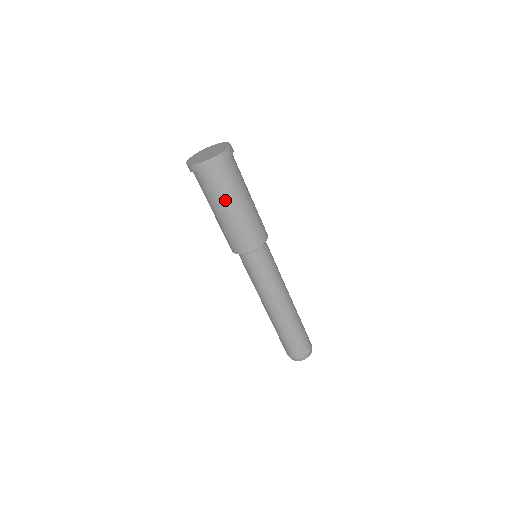
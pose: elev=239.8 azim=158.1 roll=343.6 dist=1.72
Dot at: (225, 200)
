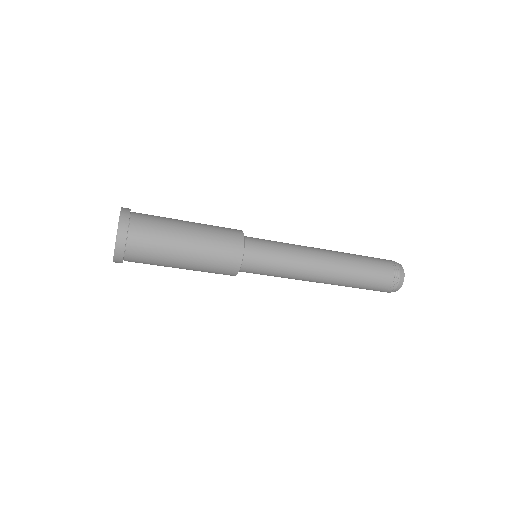
Dot at: (168, 259)
